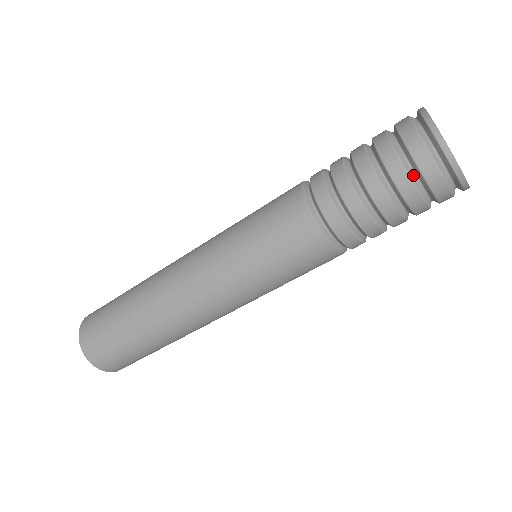
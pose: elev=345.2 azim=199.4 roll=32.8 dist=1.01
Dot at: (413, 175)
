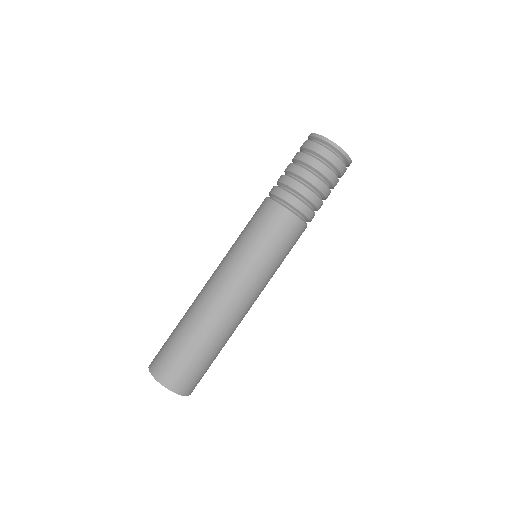
Dot at: (323, 162)
